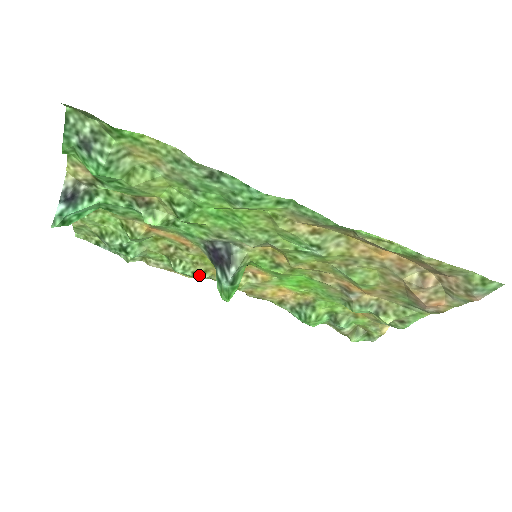
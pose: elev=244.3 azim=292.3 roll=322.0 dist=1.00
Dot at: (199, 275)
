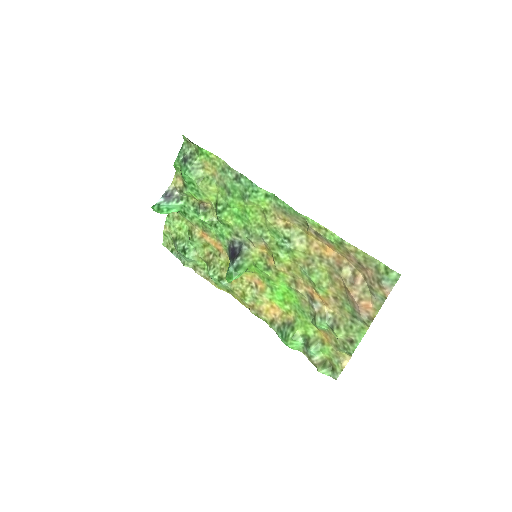
Dot at: (222, 280)
